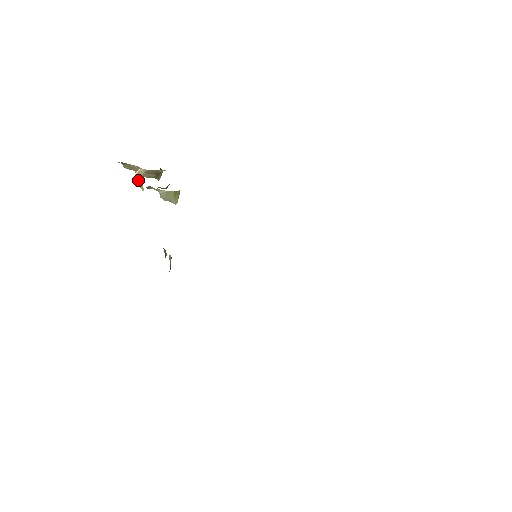
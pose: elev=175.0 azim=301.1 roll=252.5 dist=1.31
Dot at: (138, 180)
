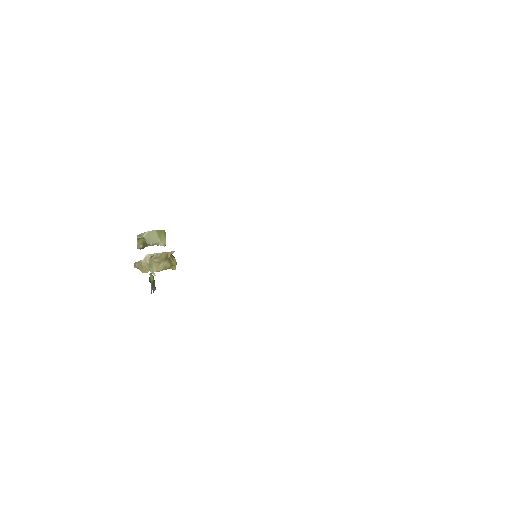
Dot at: (147, 266)
